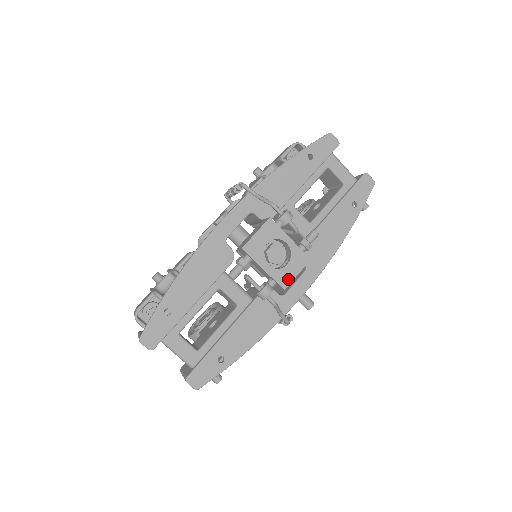
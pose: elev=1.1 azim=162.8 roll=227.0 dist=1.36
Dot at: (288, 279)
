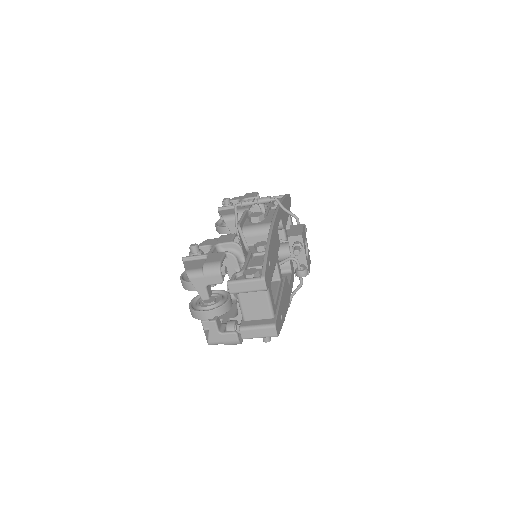
Dot at: (309, 268)
